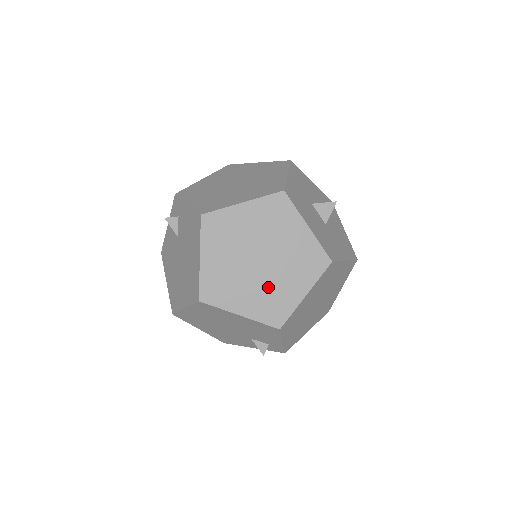
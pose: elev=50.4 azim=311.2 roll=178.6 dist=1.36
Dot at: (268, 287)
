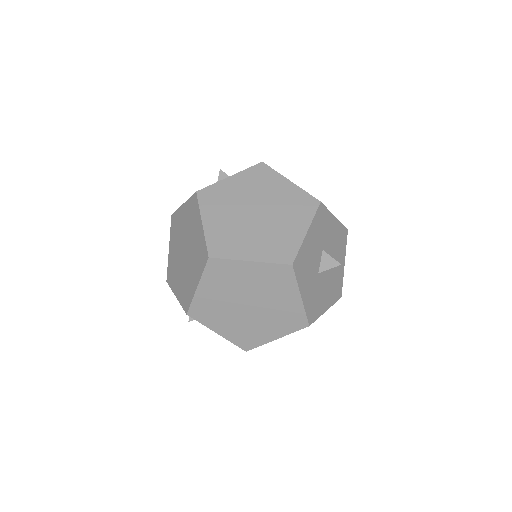
Dot at: occluded
